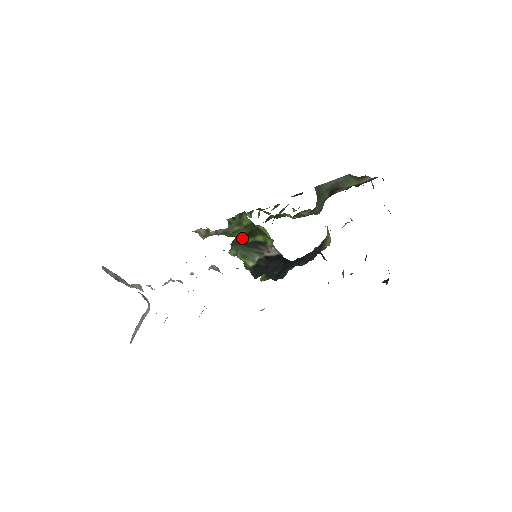
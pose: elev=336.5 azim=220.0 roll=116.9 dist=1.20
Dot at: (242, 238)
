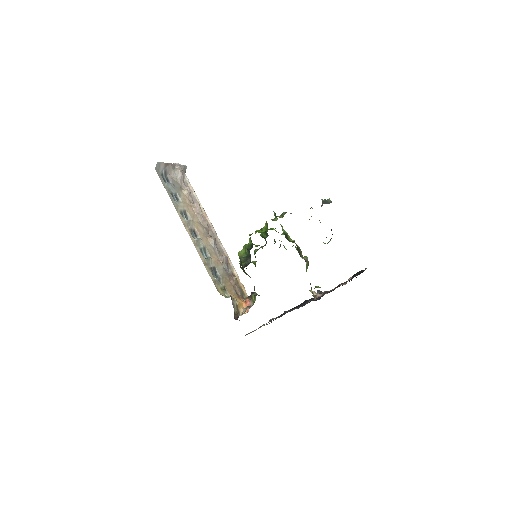
Dot at: occluded
